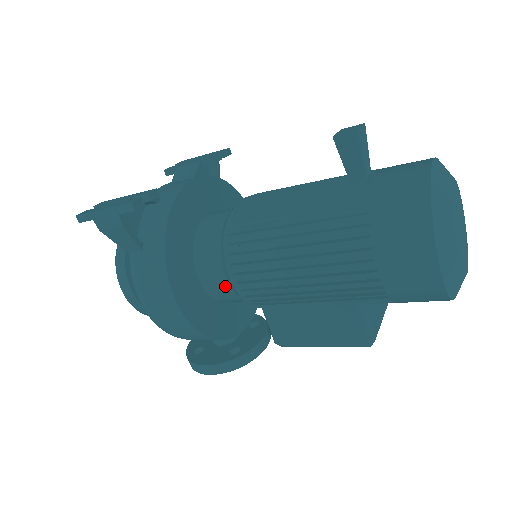
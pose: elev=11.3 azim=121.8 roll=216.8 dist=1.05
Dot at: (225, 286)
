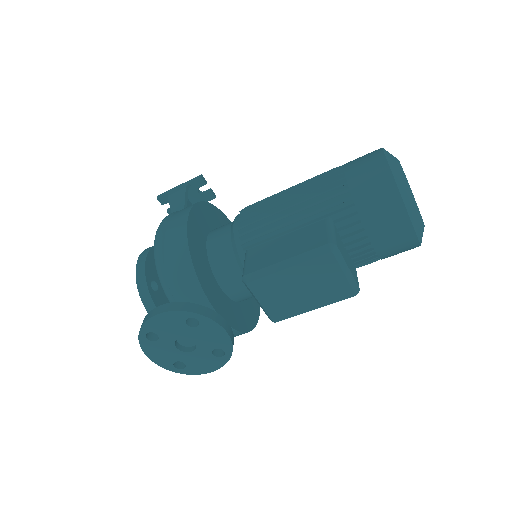
Dot at: (226, 235)
